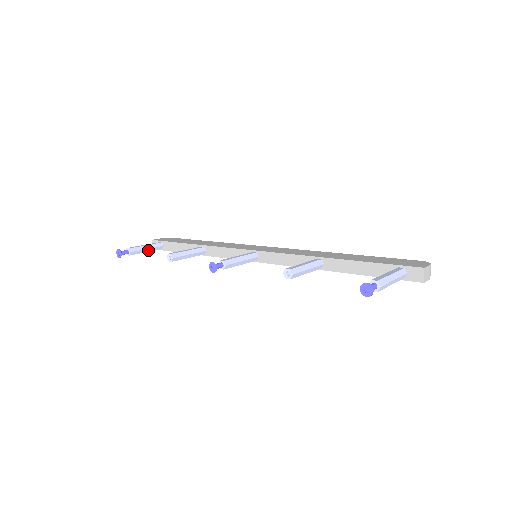
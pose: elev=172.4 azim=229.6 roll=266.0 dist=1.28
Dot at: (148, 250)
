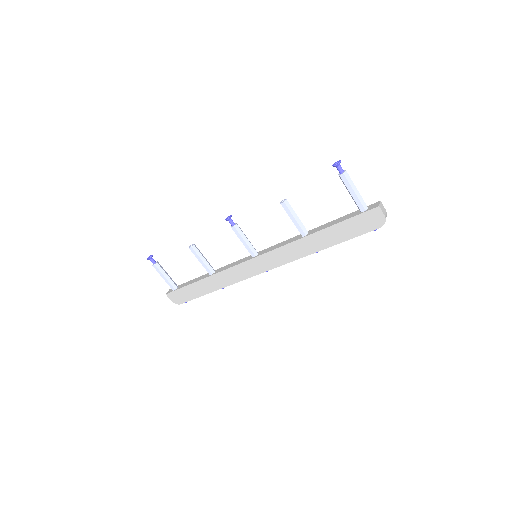
Dot at: (167, 277)
